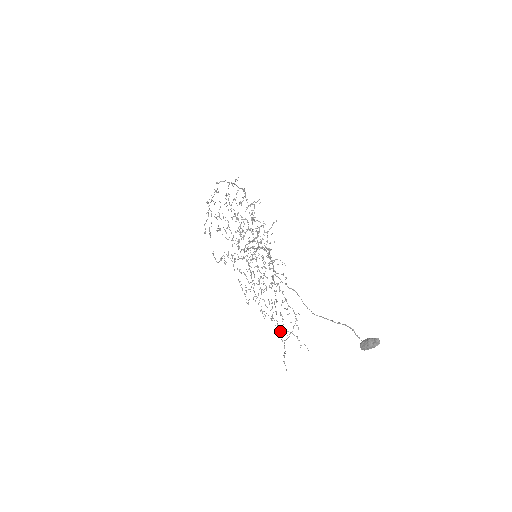
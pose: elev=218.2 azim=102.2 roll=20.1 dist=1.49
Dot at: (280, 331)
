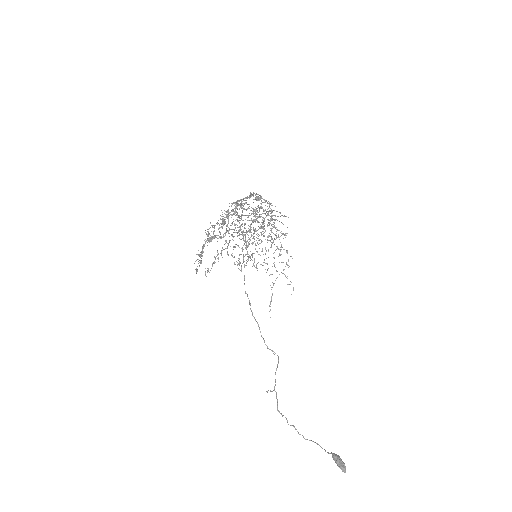
Dot at: occluded
